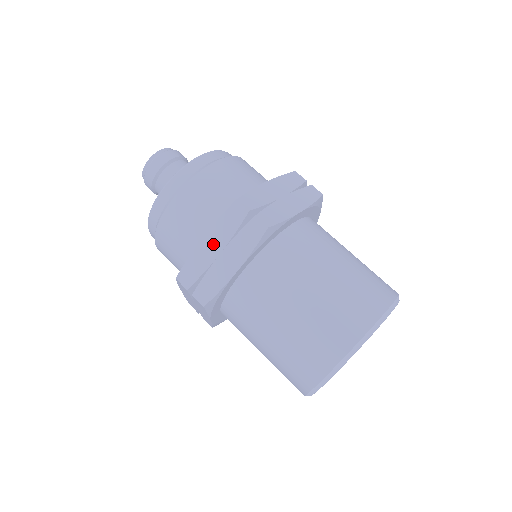
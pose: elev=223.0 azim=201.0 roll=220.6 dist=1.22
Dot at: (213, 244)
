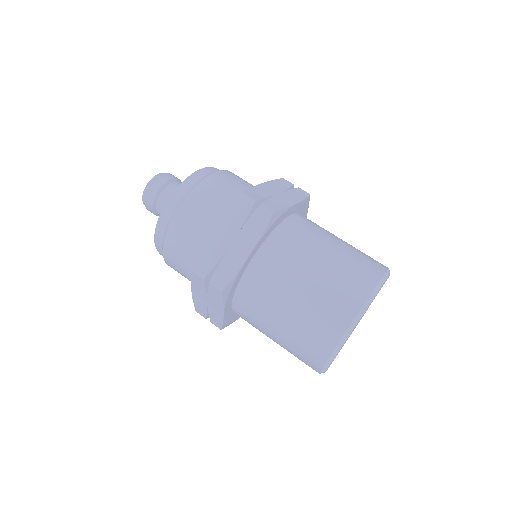
Dot at: (225, 234)
